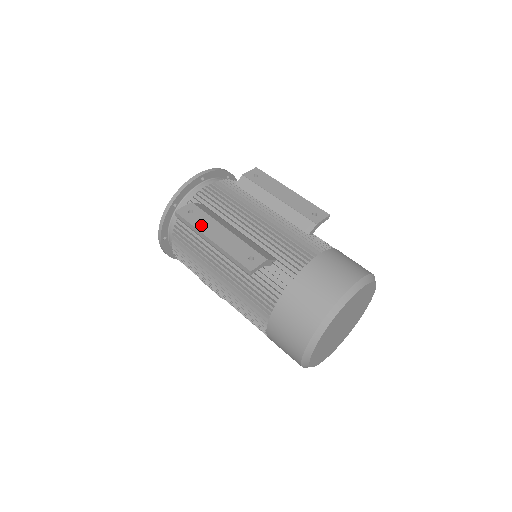
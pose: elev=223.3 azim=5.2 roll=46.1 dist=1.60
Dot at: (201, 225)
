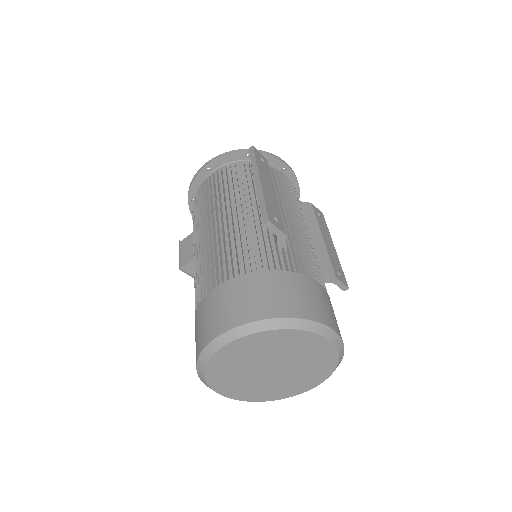
Dot at: (262, 169)
